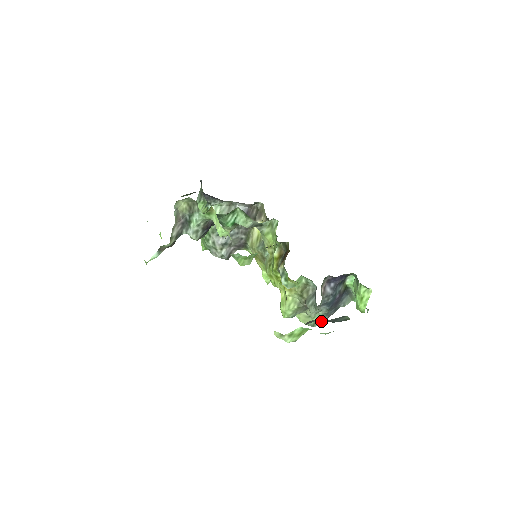
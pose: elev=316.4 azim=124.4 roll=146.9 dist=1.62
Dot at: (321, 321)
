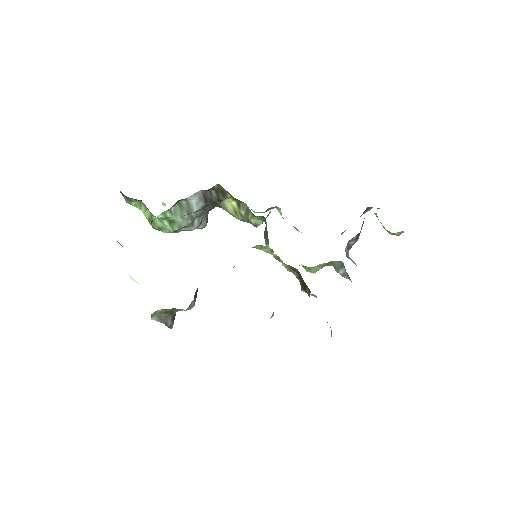
Dot at: occluded
